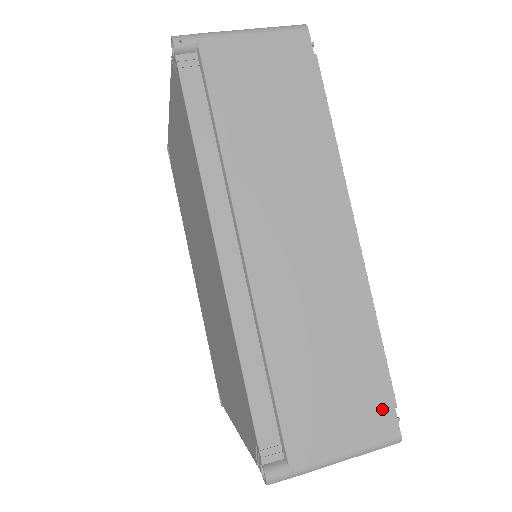
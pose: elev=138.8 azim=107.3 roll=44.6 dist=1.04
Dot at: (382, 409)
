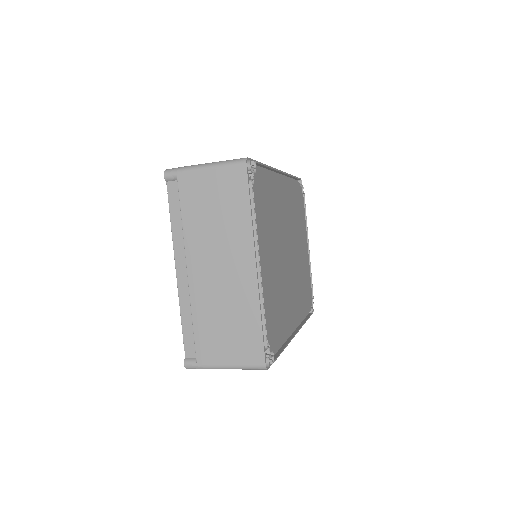
Dot at: occluded
